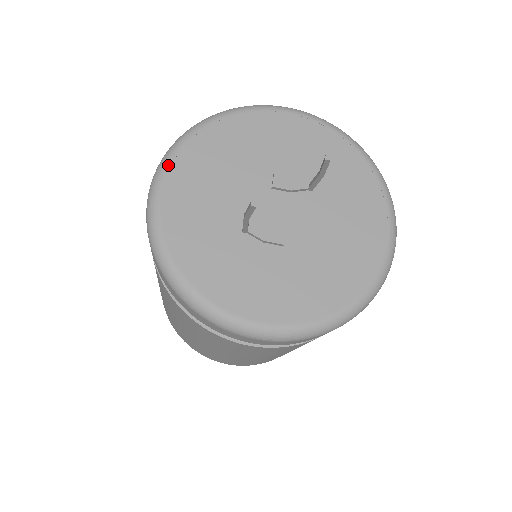
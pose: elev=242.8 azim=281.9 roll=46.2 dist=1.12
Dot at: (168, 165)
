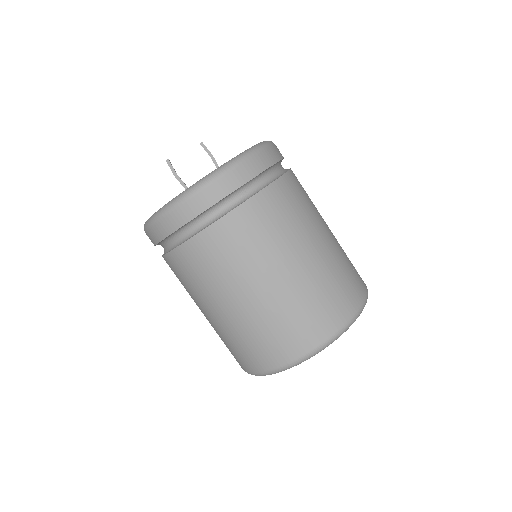
Dot at: occluded
